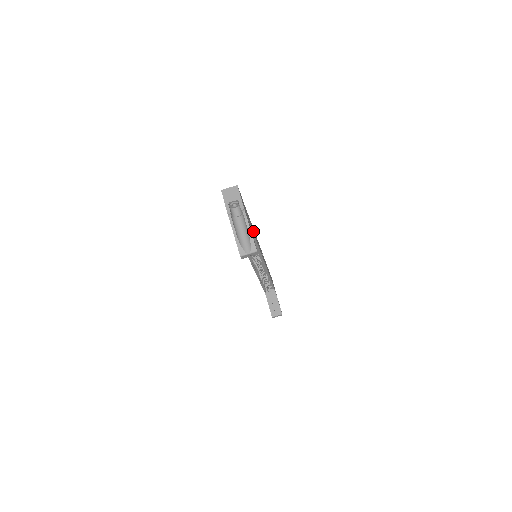
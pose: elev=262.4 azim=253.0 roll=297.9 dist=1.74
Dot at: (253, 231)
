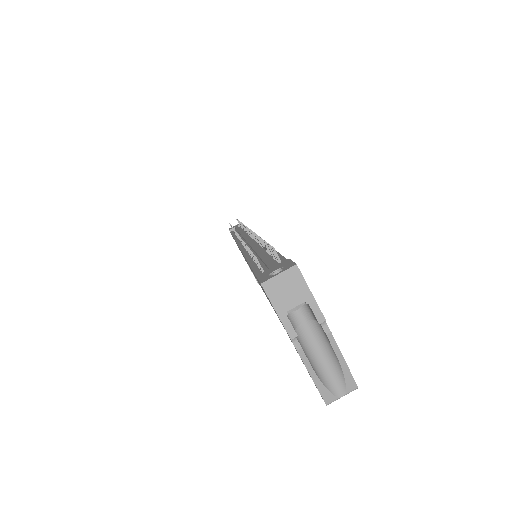
Dot at: occluded
